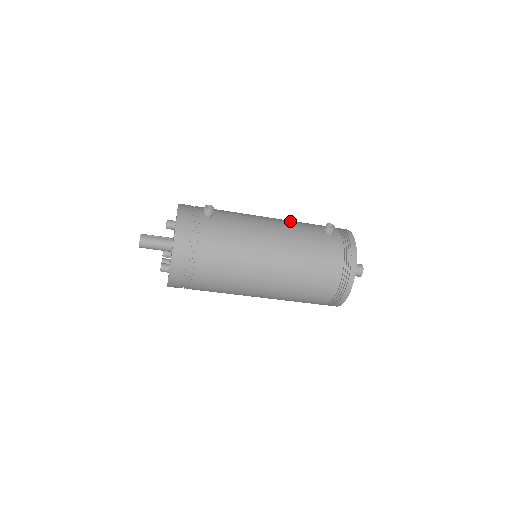
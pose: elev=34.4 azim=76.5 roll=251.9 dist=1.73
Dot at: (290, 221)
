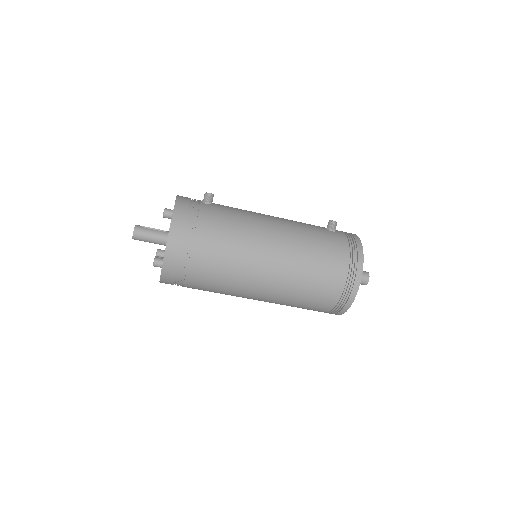
Dot at: occluded
